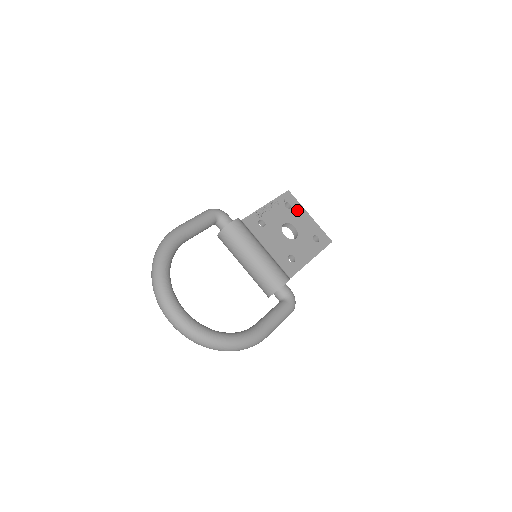
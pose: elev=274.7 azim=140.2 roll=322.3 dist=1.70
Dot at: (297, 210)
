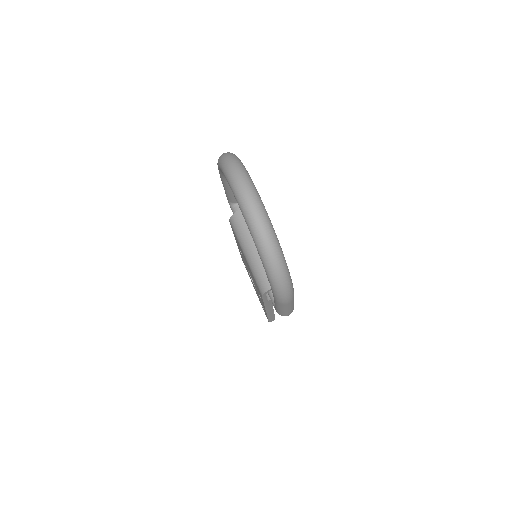
Dot at: occluded
